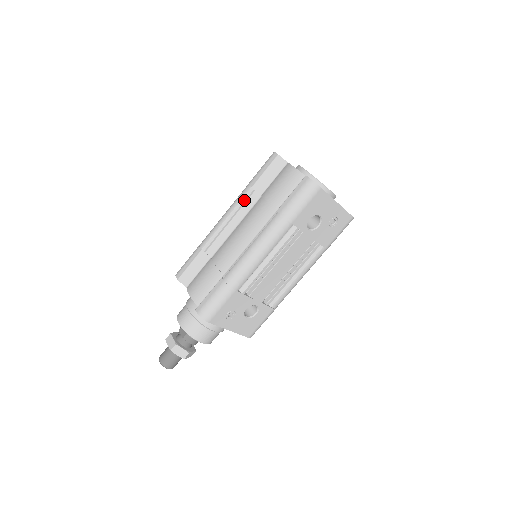
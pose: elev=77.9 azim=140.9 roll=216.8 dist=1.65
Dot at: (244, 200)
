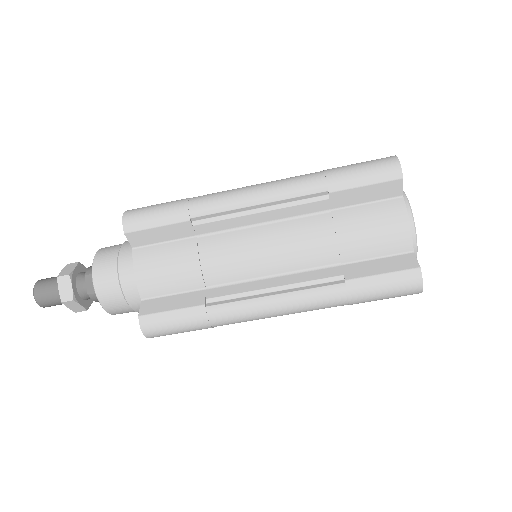
Dot at: (303, 198)
